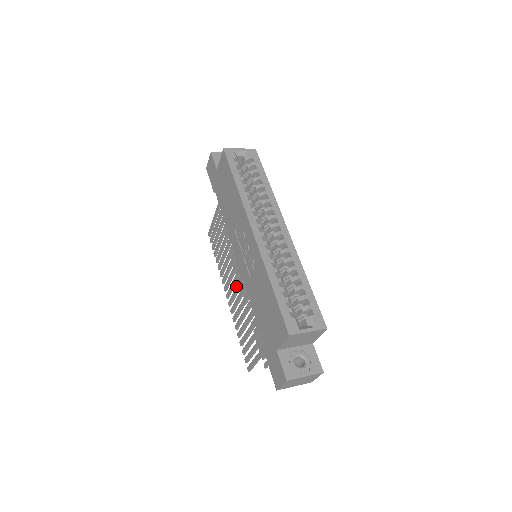
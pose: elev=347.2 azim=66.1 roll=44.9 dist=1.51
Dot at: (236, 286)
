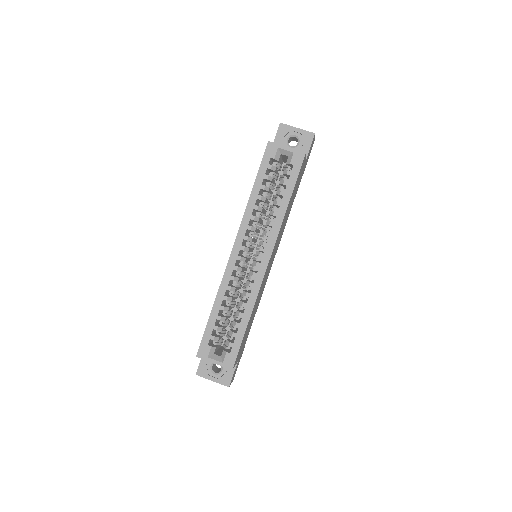
Dot at: occluded
